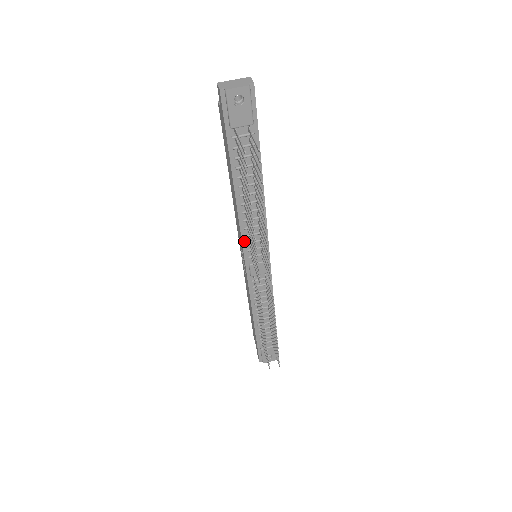
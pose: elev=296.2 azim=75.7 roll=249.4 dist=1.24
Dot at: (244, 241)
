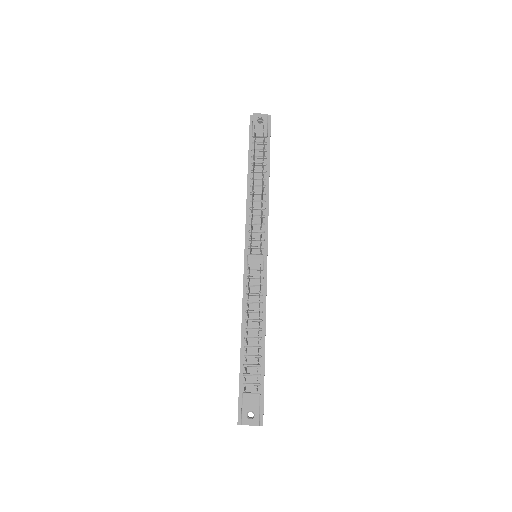
Dot at: (247, 230)
